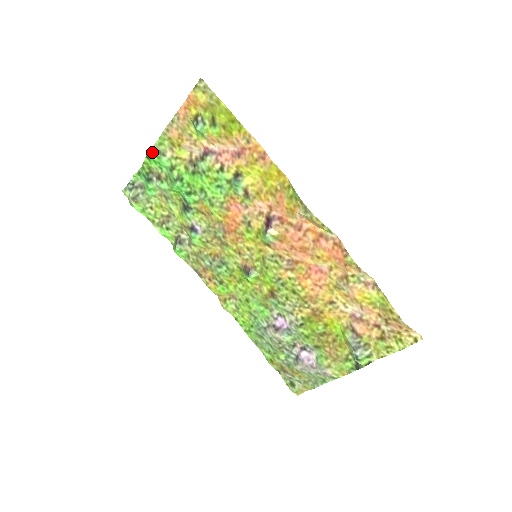
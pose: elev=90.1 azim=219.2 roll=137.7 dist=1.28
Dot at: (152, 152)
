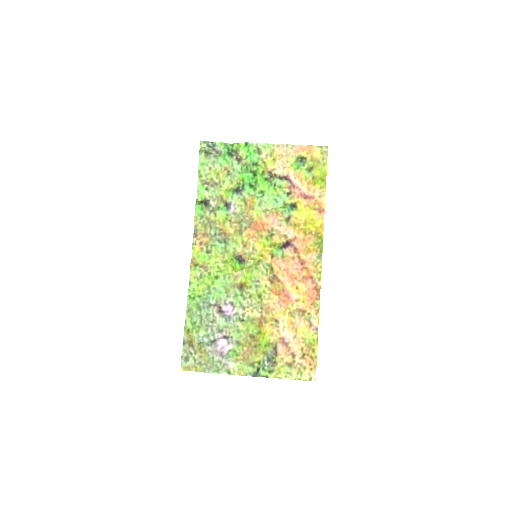
Dot at: (253, 145)
